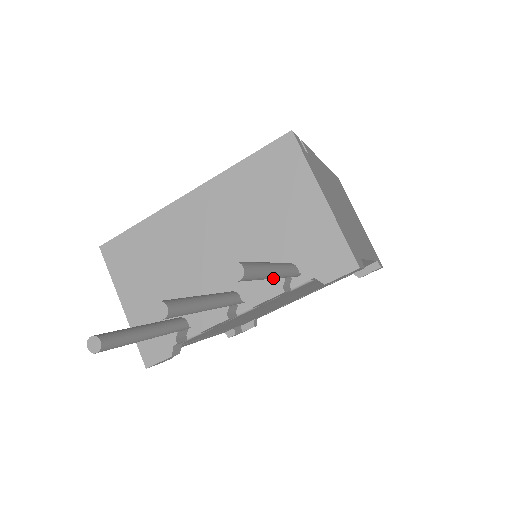
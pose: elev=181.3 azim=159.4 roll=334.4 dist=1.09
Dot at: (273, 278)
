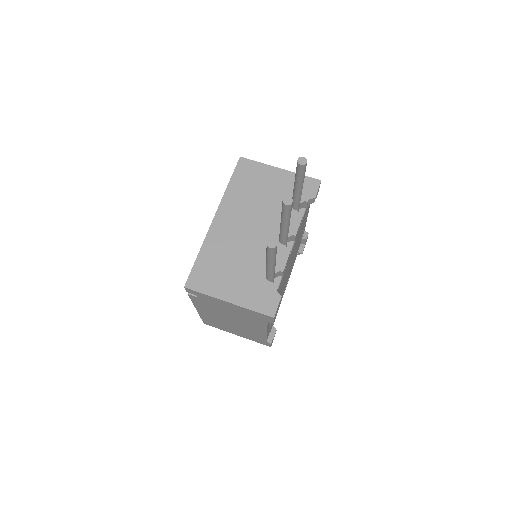
Dot at: occluded
